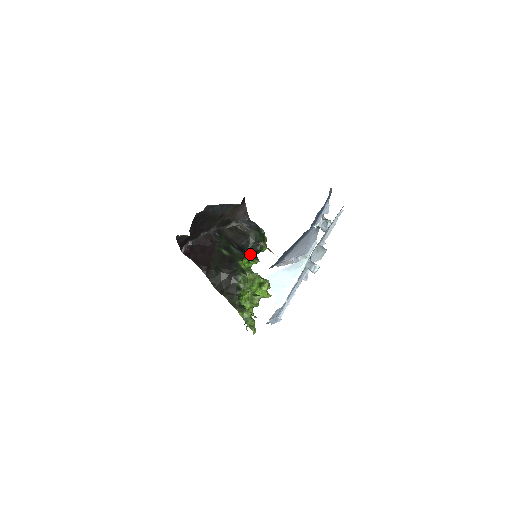
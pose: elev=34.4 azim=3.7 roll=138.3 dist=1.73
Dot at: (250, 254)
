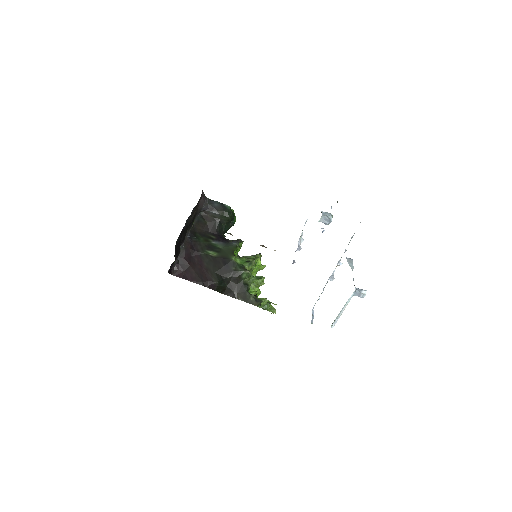
Dot at: occluded
